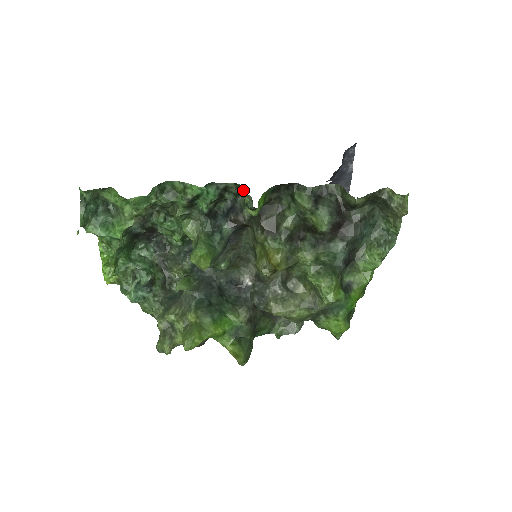
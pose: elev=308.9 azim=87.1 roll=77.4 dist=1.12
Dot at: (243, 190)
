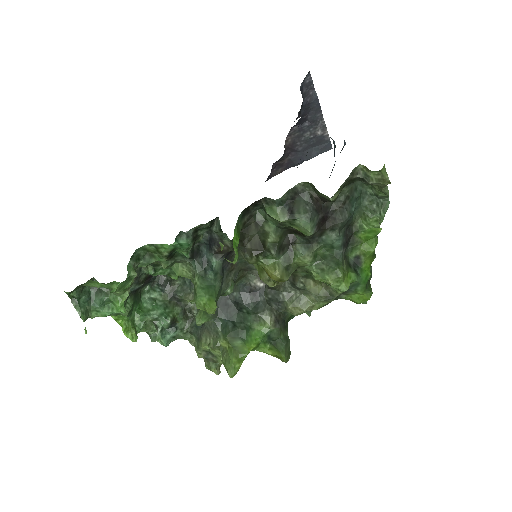
Dot at: (213, 220)
